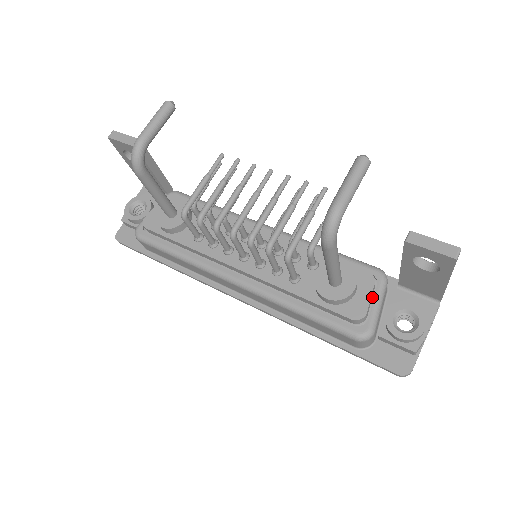
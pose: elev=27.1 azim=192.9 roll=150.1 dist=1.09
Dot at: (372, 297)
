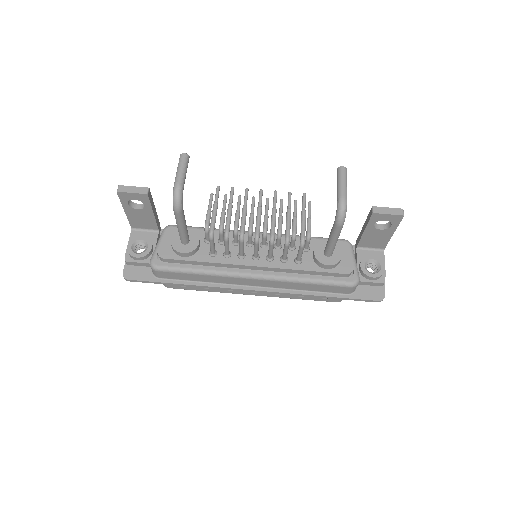
Dot at: occluded
